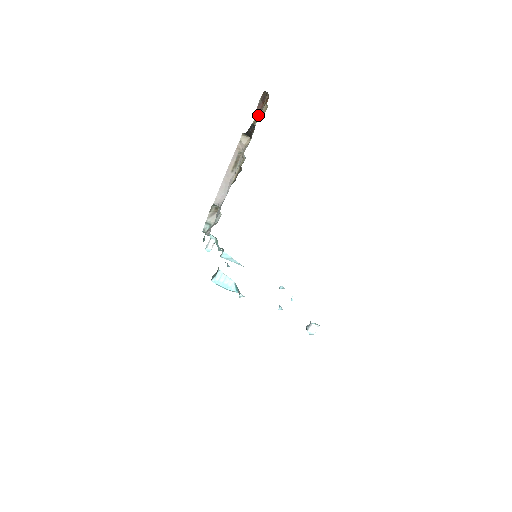
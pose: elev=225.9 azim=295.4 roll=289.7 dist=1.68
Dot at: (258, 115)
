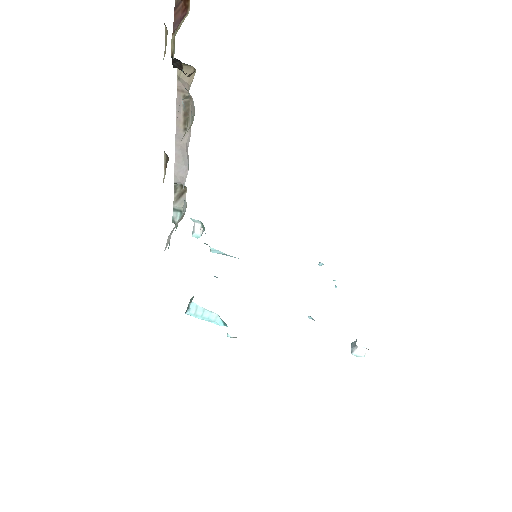
Dot at: (174, 37)
